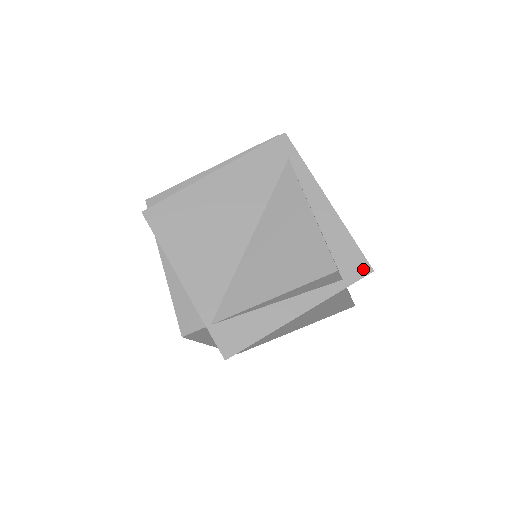
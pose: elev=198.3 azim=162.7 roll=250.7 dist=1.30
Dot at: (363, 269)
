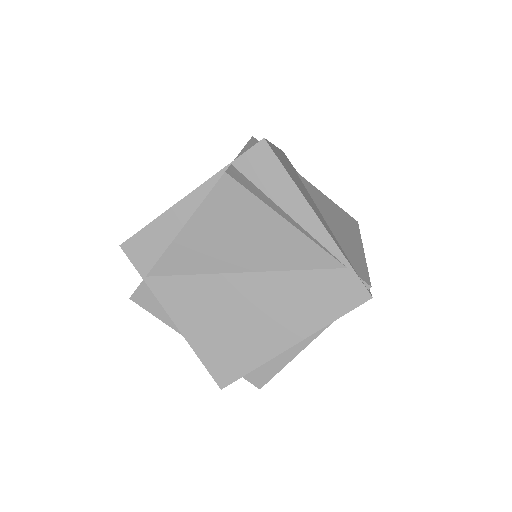
Dot at: occluded
